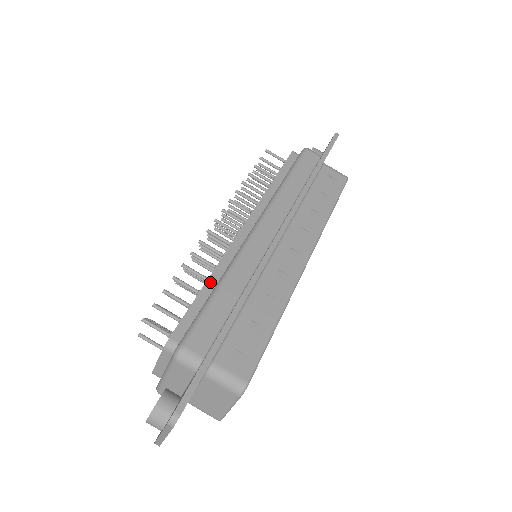
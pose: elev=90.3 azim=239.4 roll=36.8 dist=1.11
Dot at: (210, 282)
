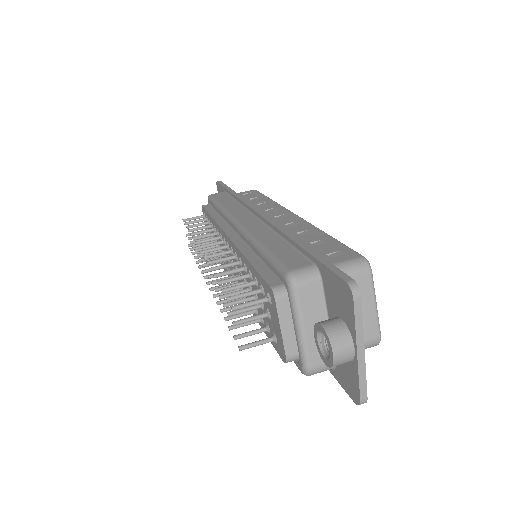
Dot at: (249, 257)
